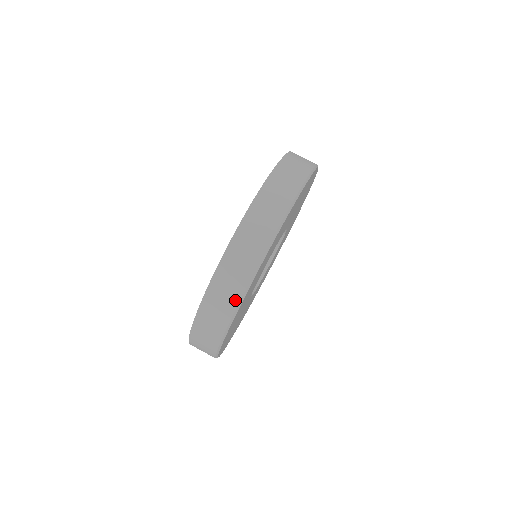
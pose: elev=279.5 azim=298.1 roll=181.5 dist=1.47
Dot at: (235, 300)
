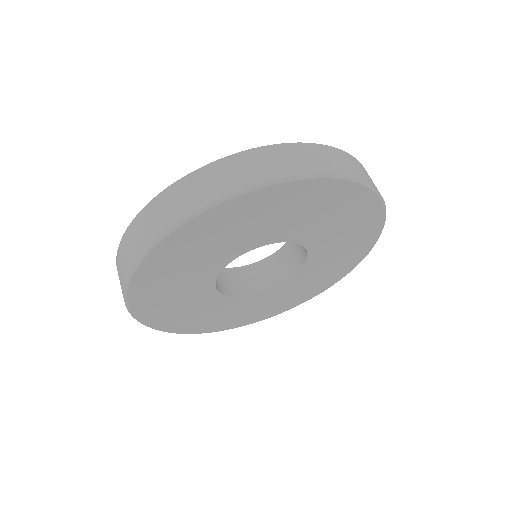
Dot at: (216, 195)
